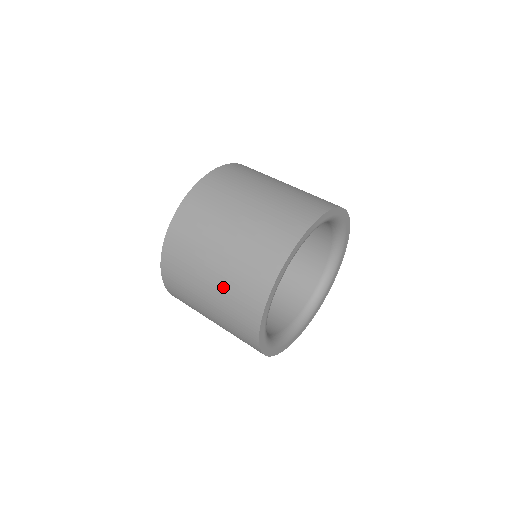
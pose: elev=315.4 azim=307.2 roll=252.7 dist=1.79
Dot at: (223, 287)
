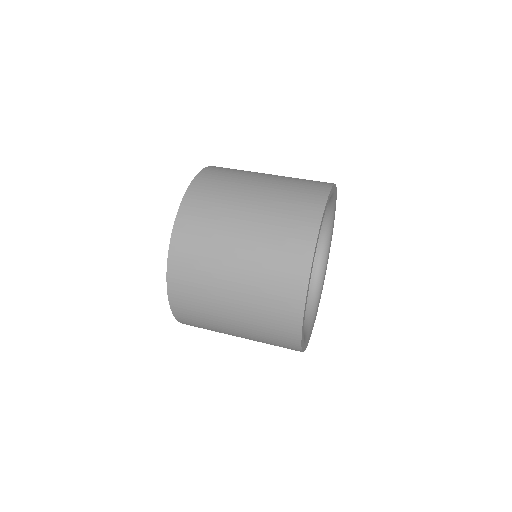
Dot at: (267, 216)
